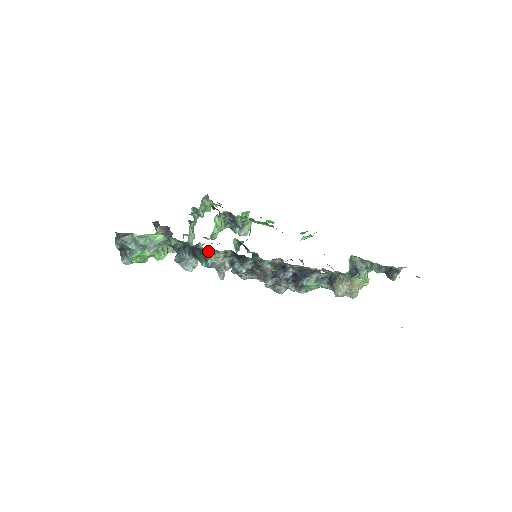
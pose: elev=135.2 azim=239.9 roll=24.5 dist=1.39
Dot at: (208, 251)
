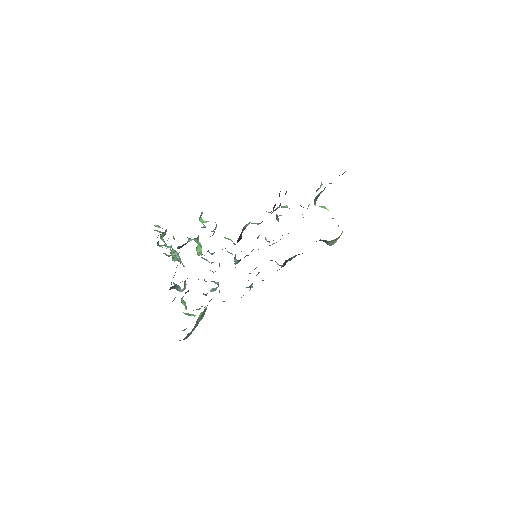
Dot at: occluded
